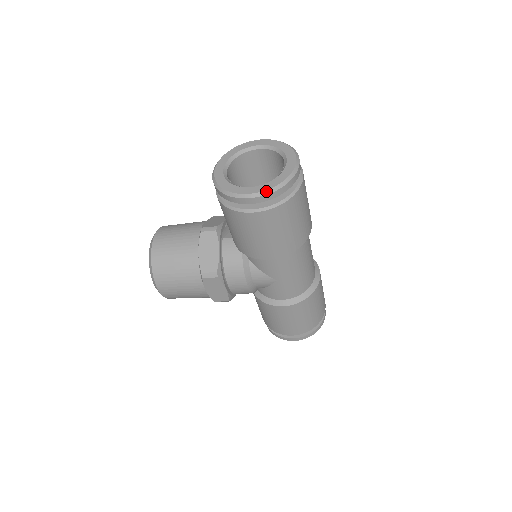
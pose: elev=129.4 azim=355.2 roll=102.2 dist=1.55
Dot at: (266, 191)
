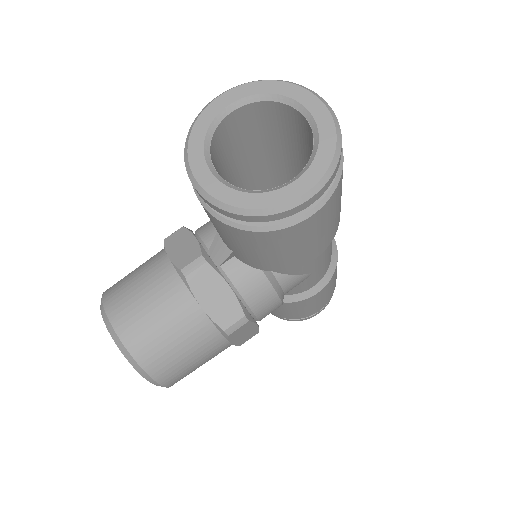
Dot at: (325, 176)
